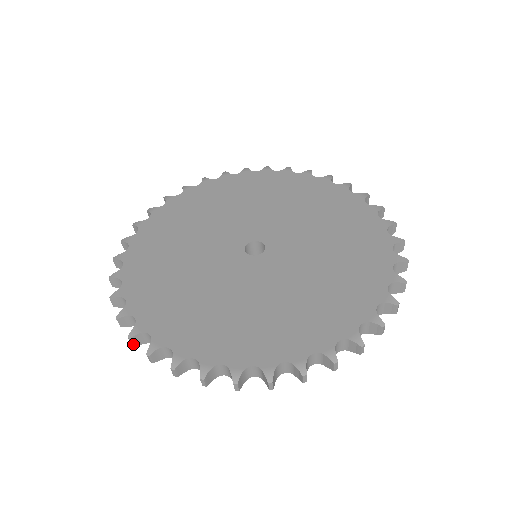
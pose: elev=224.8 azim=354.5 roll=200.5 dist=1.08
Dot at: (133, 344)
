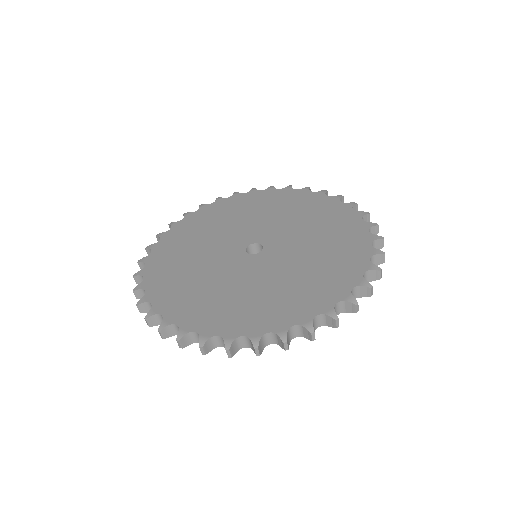
Dot at: (181, 346)
